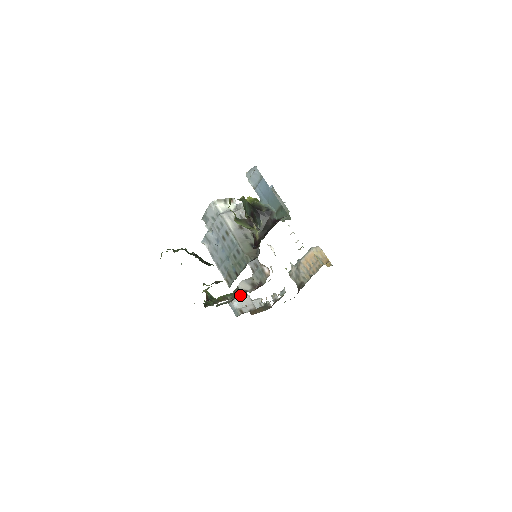
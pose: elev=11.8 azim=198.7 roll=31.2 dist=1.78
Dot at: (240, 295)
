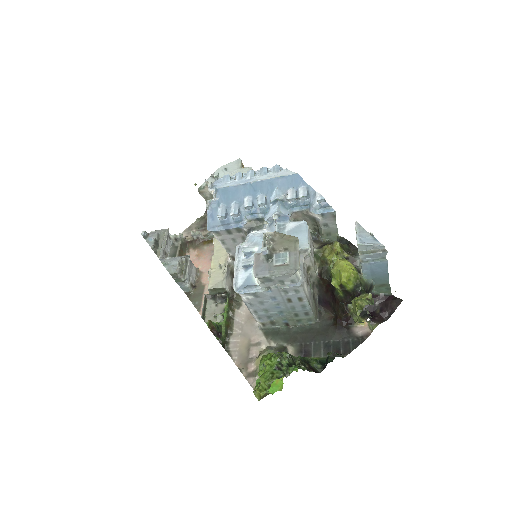
Dot at: (181, 262)
